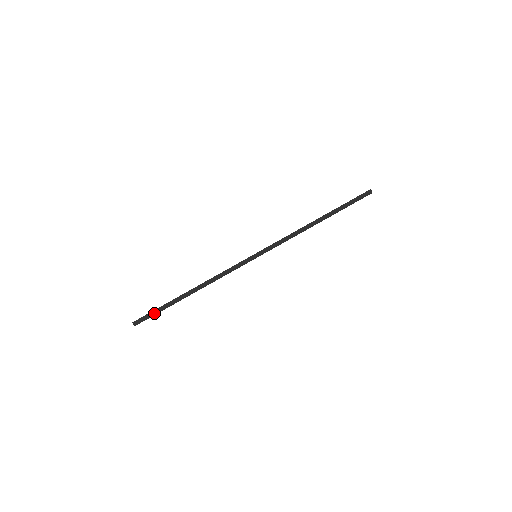
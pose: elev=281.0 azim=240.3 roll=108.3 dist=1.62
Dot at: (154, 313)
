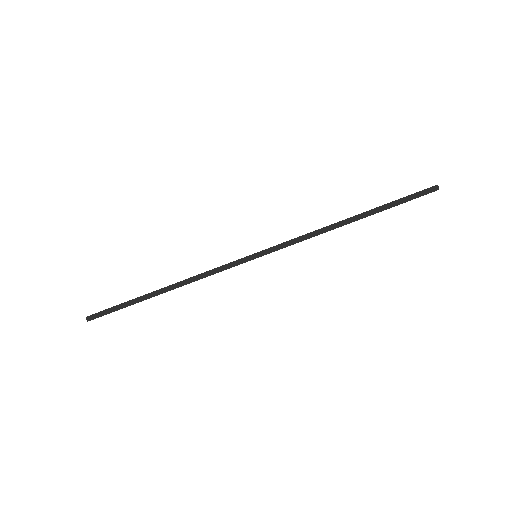
Dot at: (114, 311)
